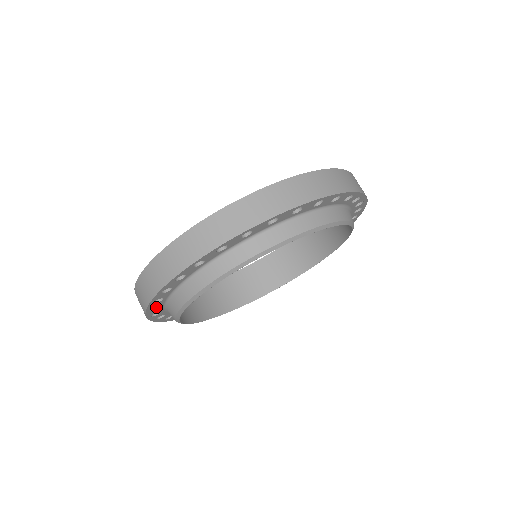
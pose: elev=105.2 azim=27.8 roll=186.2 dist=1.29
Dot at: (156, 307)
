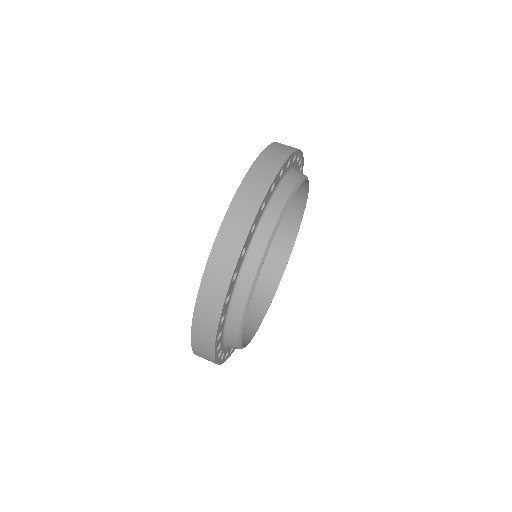
Dot at: occluded
